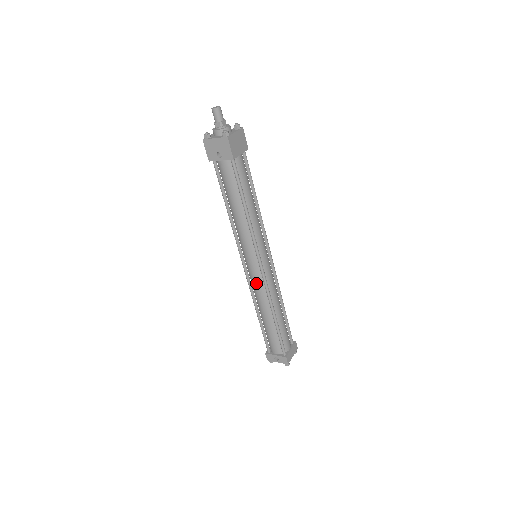
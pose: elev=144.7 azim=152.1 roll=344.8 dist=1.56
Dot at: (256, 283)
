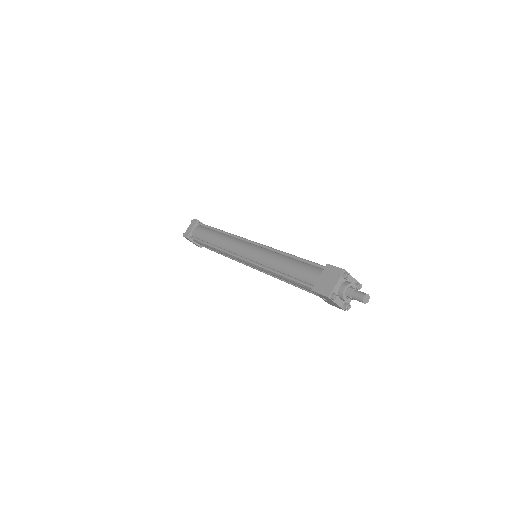
Dot at: occluded
